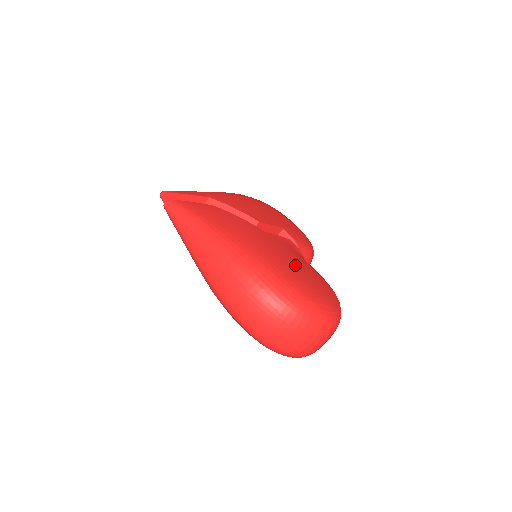
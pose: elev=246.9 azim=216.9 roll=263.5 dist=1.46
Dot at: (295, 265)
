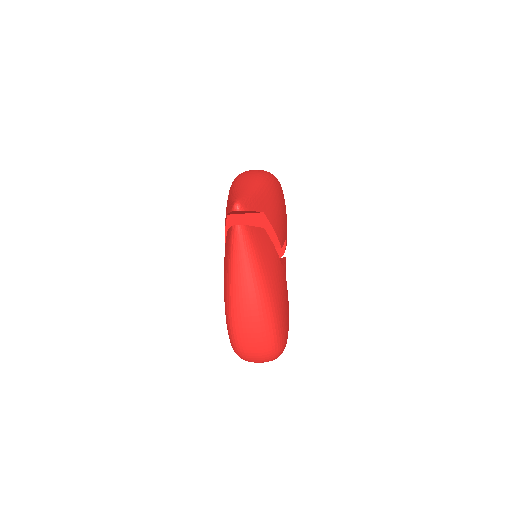
Dot at: occluded
